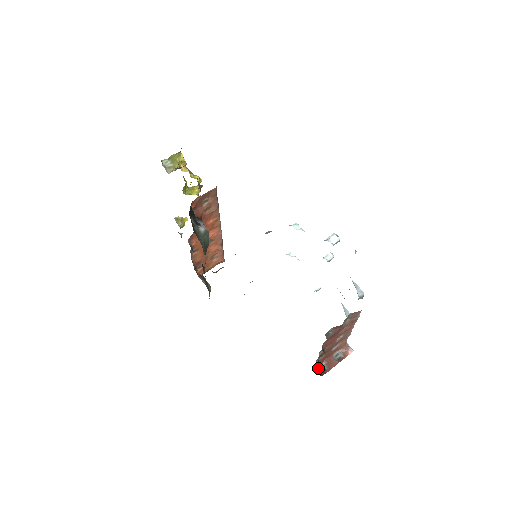
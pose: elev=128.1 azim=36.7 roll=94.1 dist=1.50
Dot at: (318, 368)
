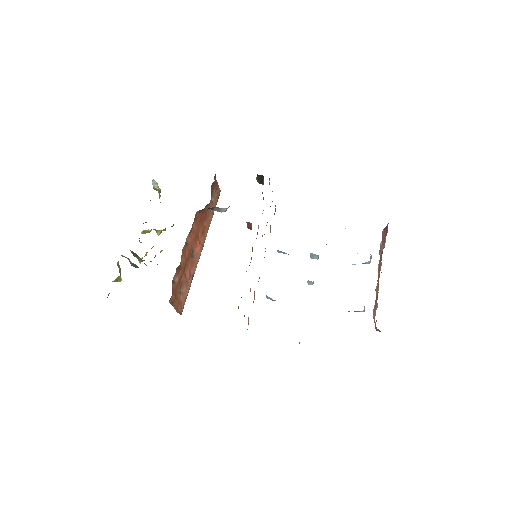
Dot at: occluded
